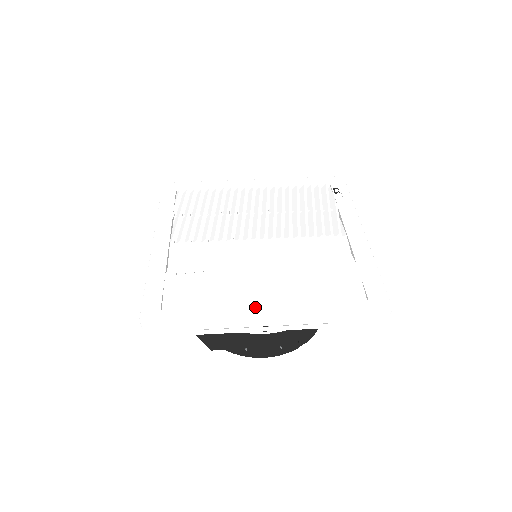
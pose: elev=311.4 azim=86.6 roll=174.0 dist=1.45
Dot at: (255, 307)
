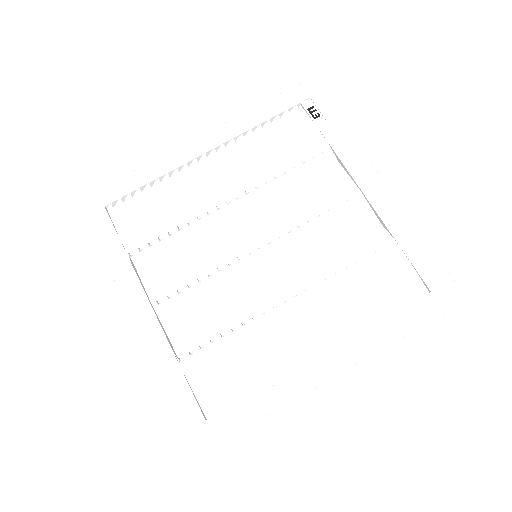
Dot at: (310, 364)
